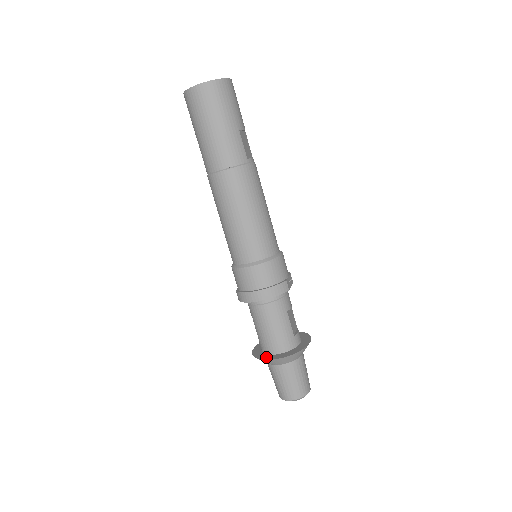
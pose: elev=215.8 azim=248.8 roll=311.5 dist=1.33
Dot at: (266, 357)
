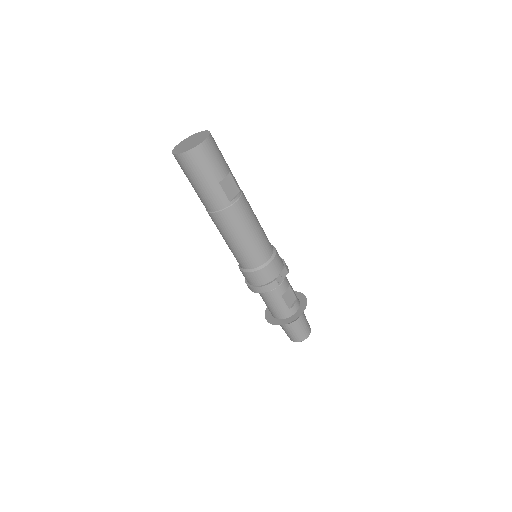
Dot at: (270, 320)
